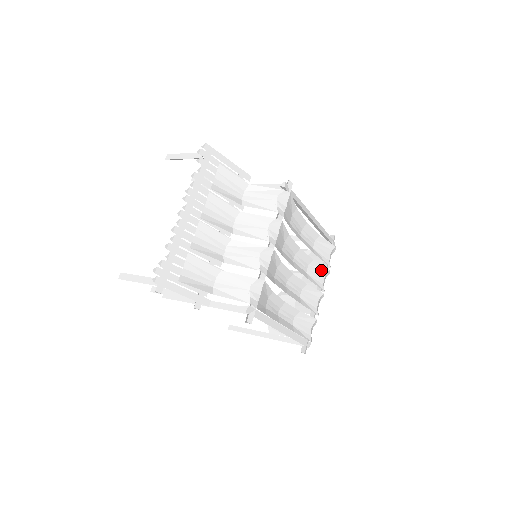
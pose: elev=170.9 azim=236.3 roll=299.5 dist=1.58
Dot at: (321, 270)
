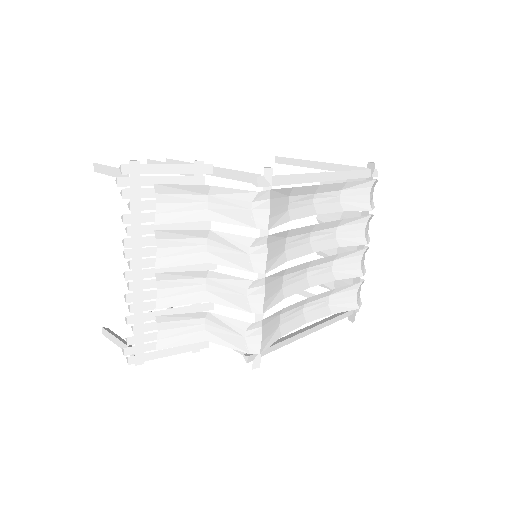
Dot at: (358, 222)
